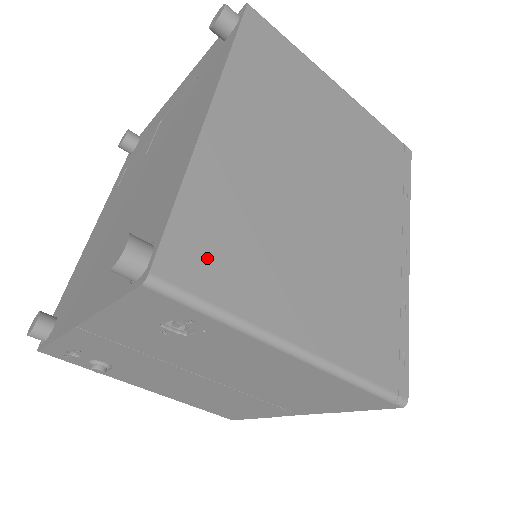
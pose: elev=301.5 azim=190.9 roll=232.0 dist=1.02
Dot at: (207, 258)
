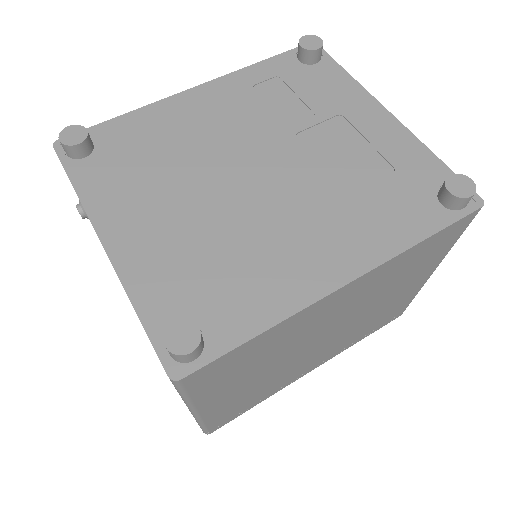
Dot at: (219, 372)
